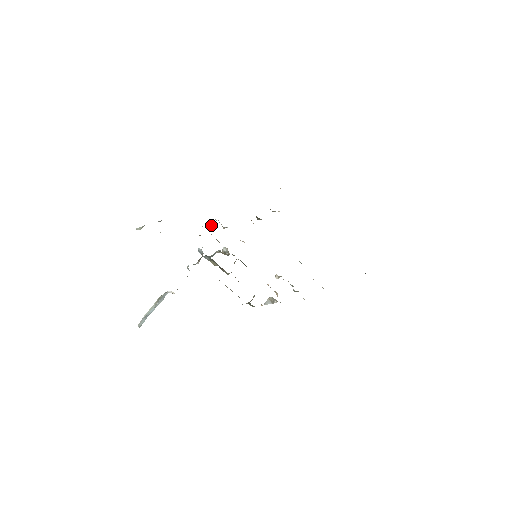
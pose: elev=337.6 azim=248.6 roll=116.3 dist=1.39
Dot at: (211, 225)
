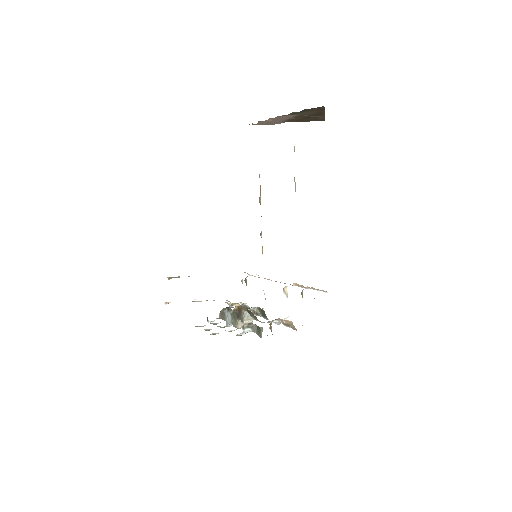
Dot at: occluded
